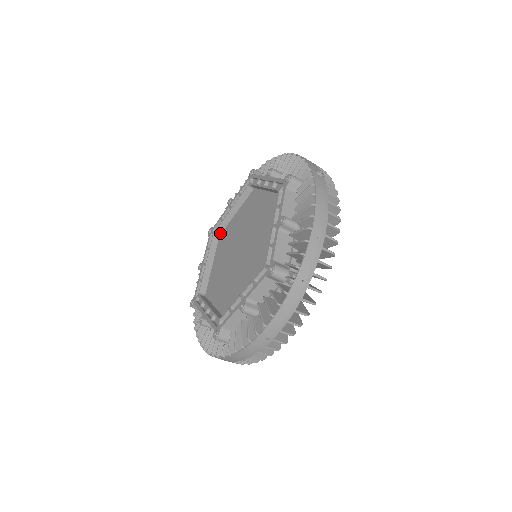
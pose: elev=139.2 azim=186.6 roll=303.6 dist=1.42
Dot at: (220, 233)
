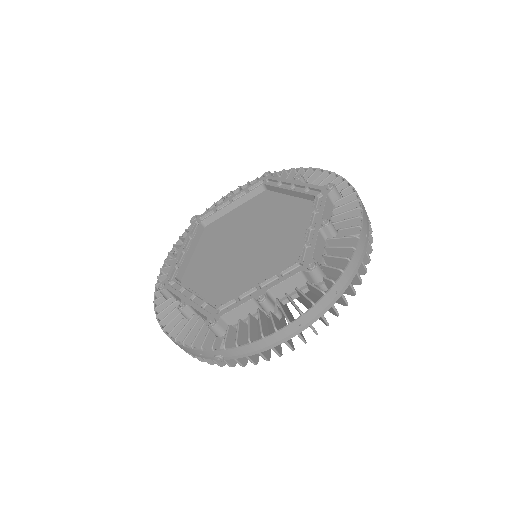
Dot at: (180, 279)
